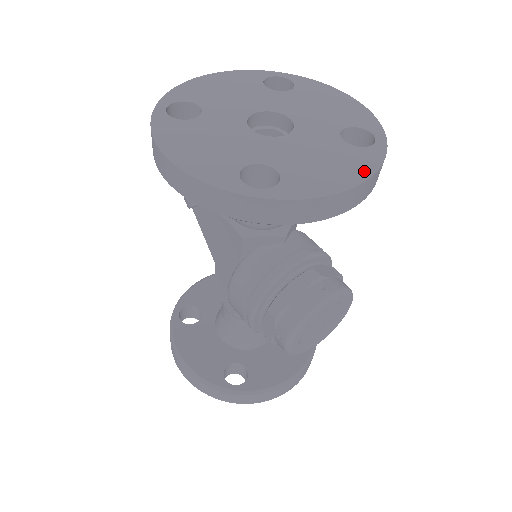
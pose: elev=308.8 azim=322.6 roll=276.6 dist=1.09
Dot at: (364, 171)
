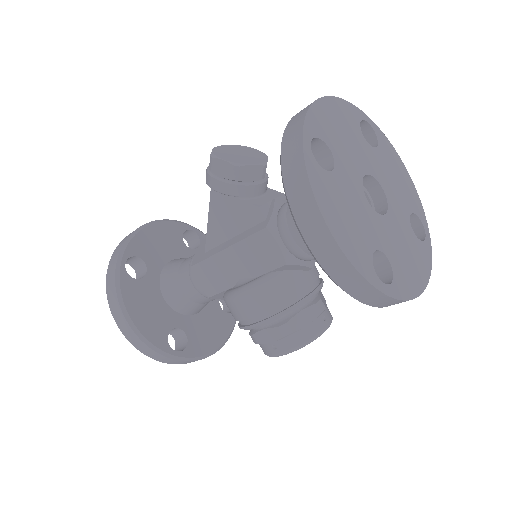
Dot at: (426, 271)
